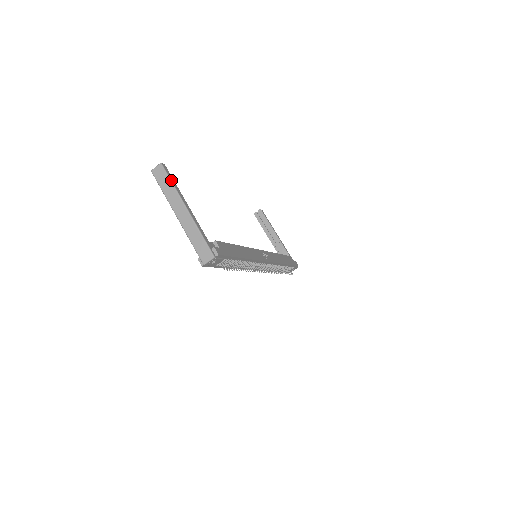
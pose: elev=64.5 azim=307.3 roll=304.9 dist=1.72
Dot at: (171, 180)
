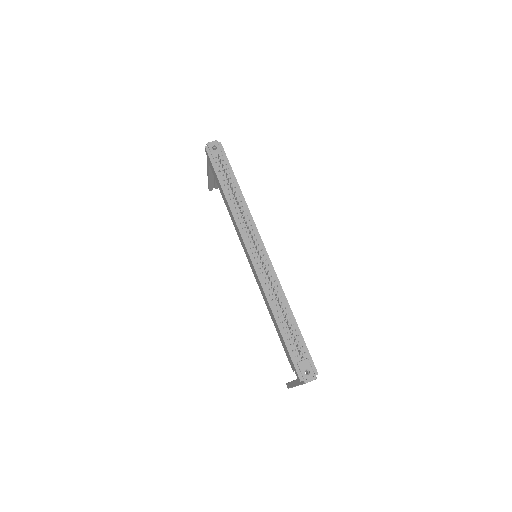
Dot at: occluded
